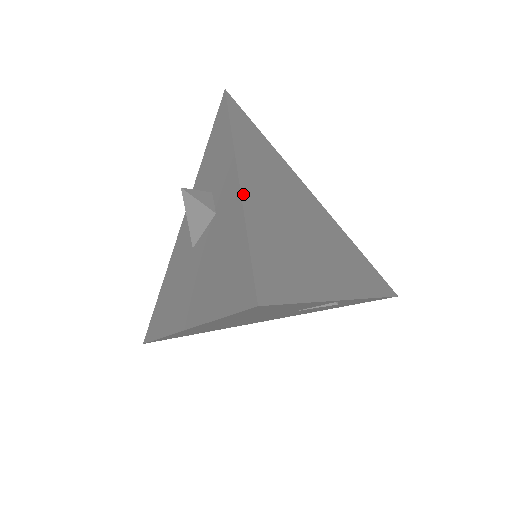
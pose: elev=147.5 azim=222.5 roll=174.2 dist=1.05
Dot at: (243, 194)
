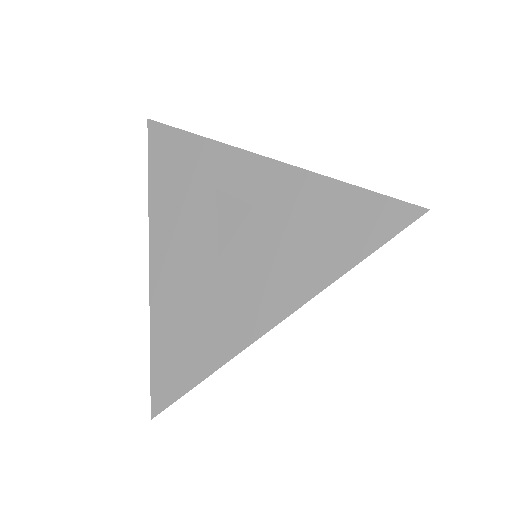
Dot at: (300, 169)
